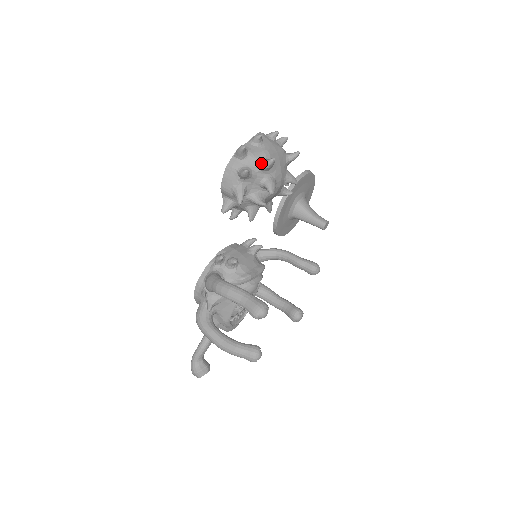
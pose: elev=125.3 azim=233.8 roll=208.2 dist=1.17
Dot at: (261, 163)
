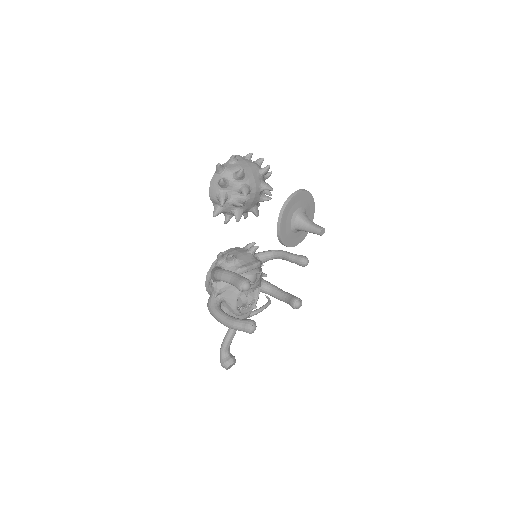
Dot at: (234, 174)
